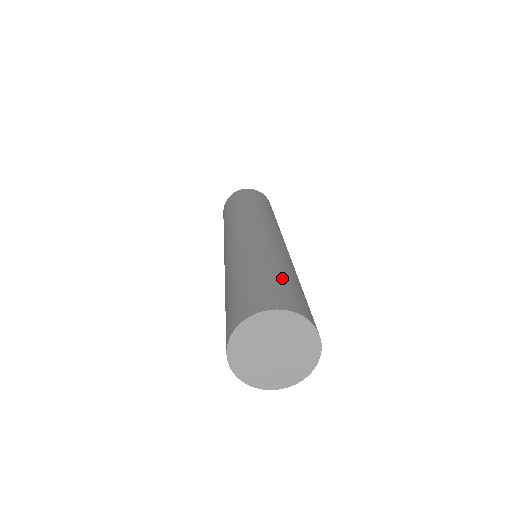
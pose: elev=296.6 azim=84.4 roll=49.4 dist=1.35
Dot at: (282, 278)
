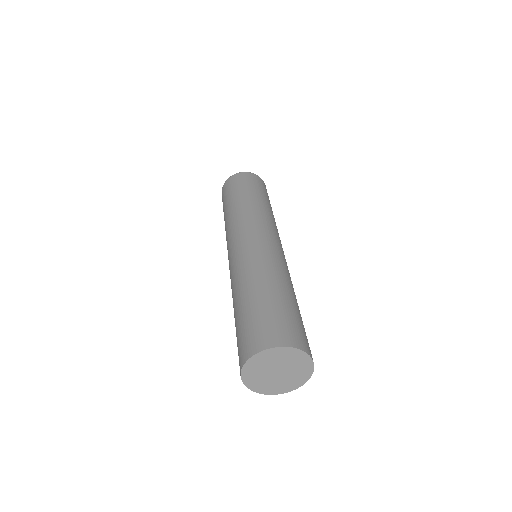
Dot at: (278, 305)
